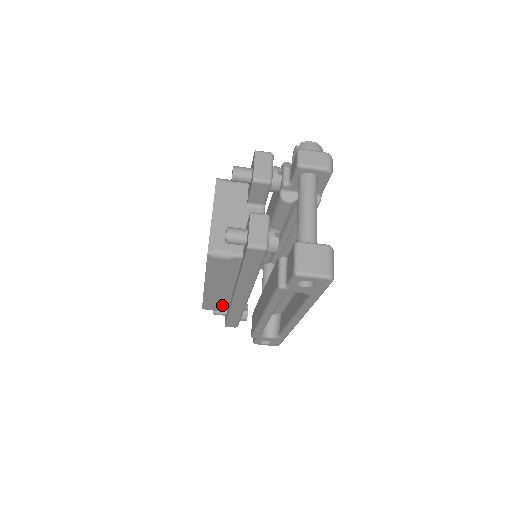
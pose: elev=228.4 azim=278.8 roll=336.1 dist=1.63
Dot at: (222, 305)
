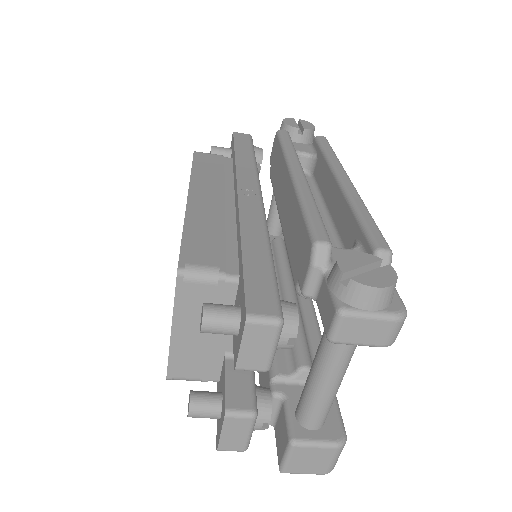
Dot at: occluded
